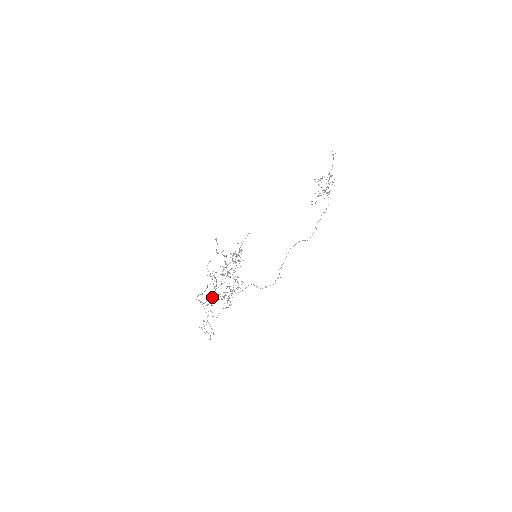
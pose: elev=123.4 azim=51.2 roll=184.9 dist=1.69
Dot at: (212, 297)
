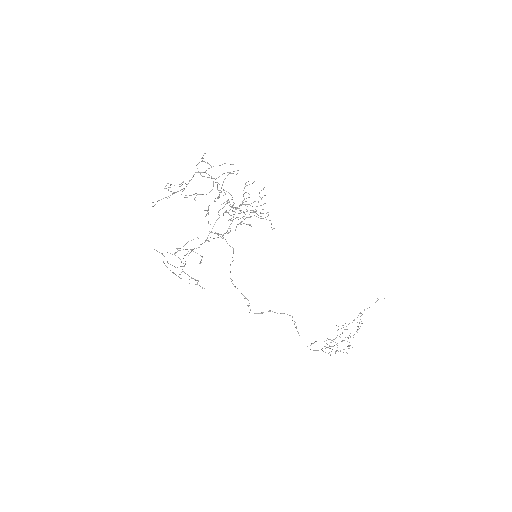
Dot at: (203, 194)
